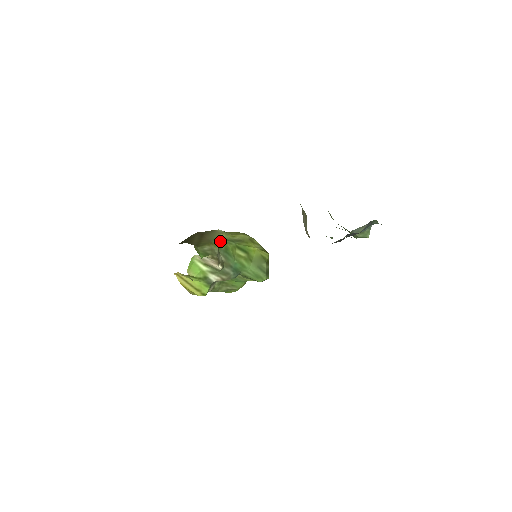
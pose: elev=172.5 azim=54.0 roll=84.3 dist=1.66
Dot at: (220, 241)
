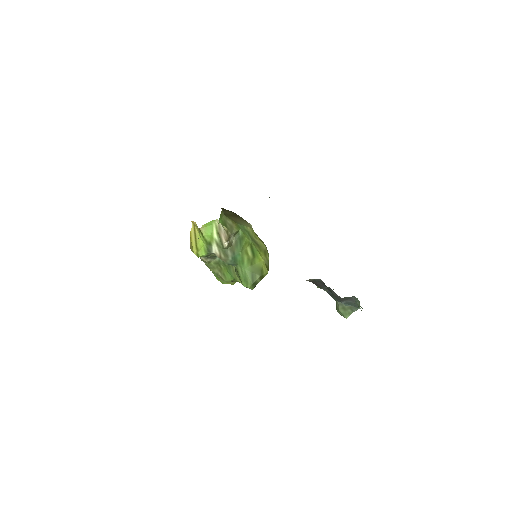
Dot at: (243, 229)
